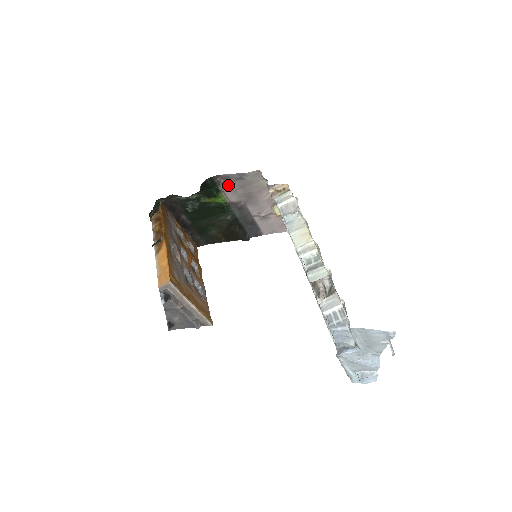
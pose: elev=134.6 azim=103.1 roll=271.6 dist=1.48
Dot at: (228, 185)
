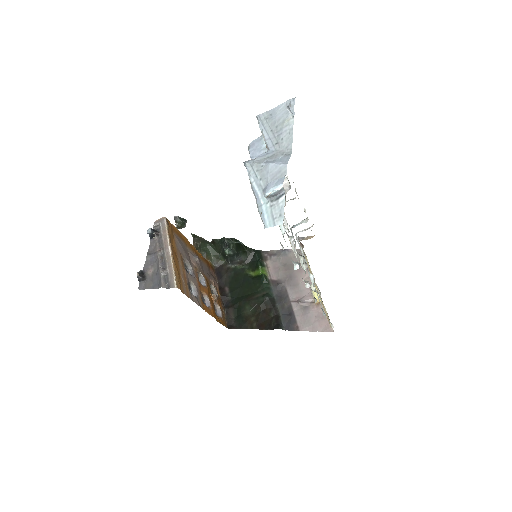
Dot at: (273, 261)
